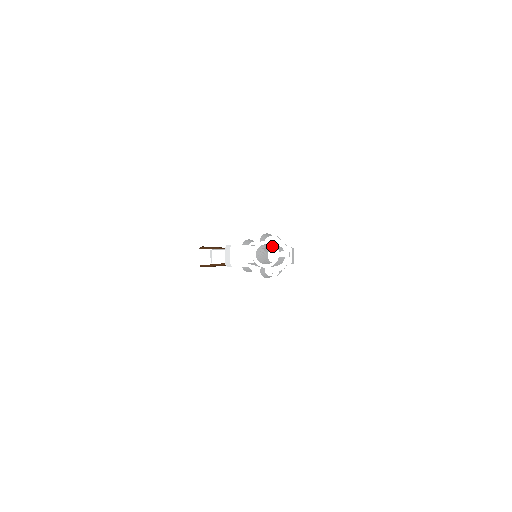
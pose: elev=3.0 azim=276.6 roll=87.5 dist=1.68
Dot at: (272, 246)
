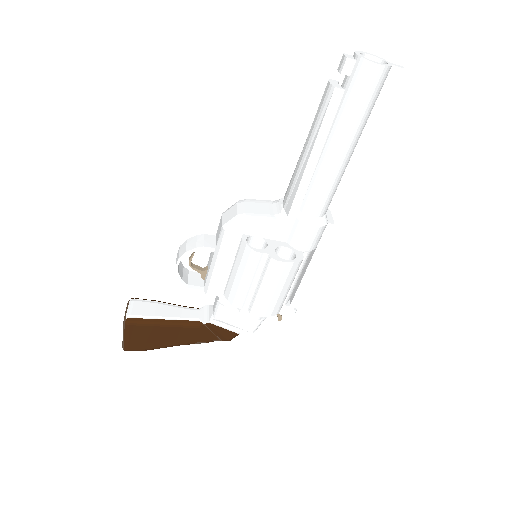
Dot at: (379, 58)
